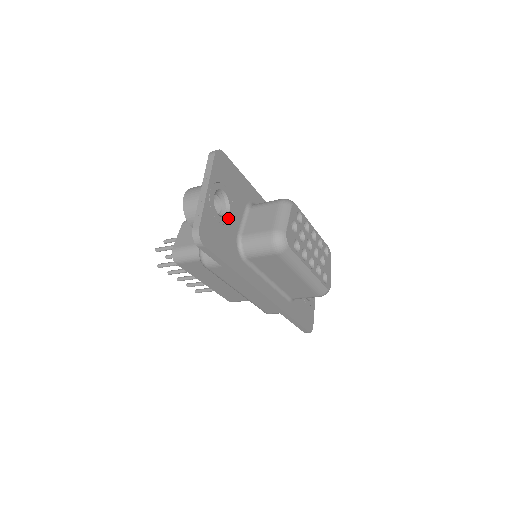
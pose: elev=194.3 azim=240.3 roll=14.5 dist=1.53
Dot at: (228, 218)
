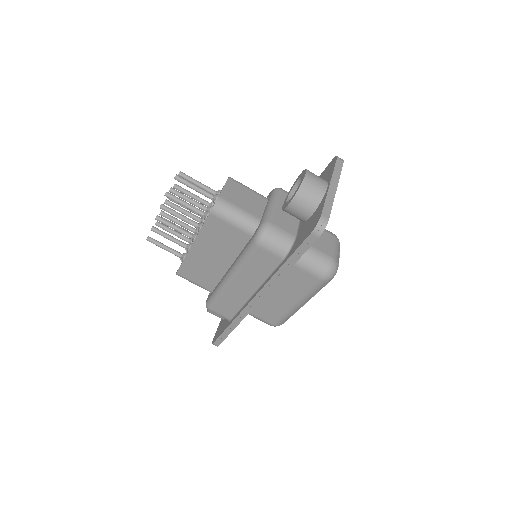
Dot at: occluded
